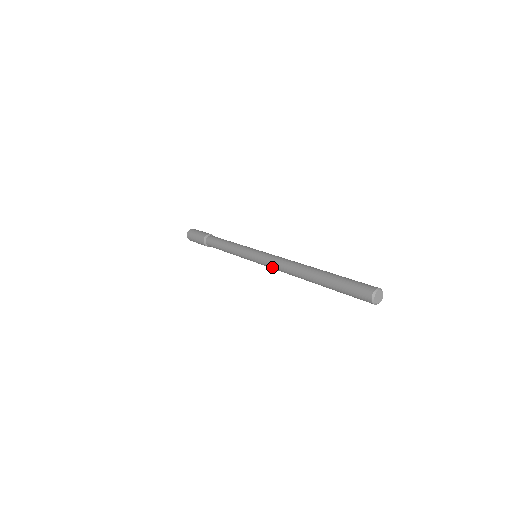
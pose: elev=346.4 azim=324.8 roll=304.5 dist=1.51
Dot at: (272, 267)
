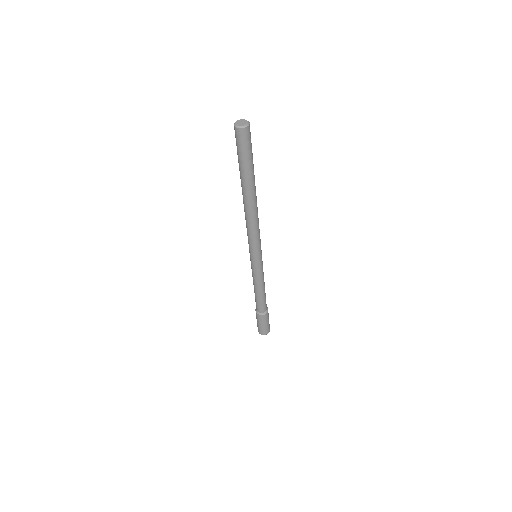
Dot at: (248, 235)
